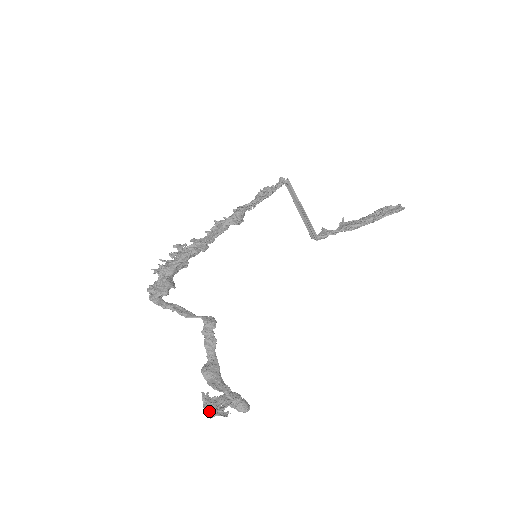
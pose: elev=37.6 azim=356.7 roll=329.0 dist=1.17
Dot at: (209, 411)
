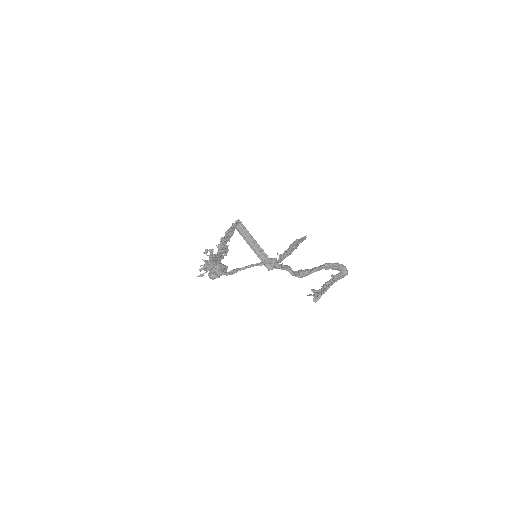
Dot at: (326, 283)
